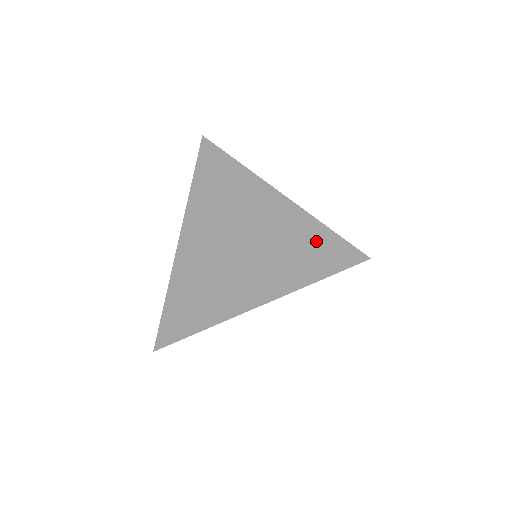
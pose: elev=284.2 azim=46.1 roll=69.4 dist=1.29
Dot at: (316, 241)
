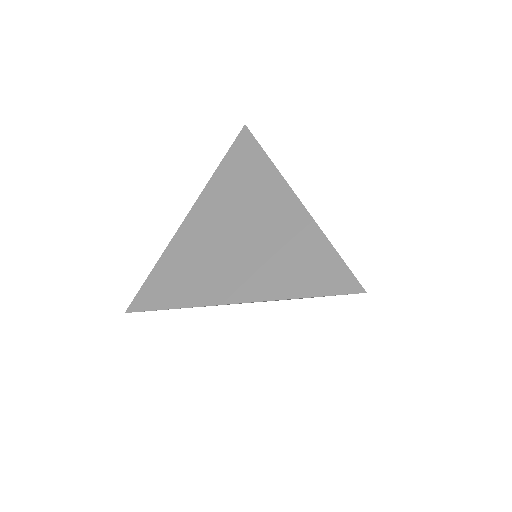
Dot at: (319, 258)
